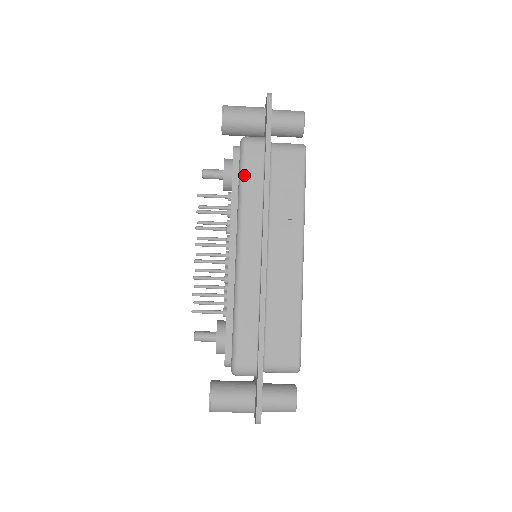
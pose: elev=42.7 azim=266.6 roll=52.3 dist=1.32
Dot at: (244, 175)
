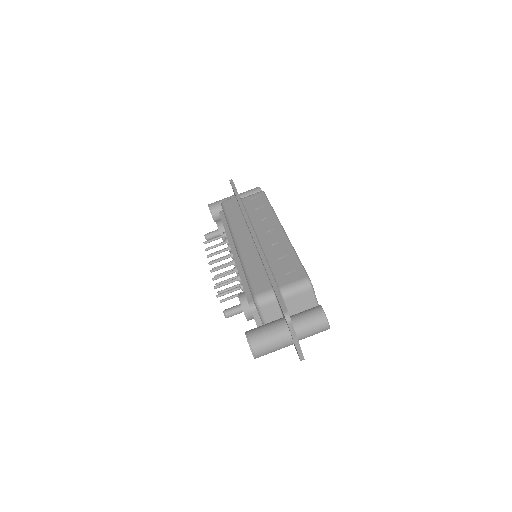
Dot at: (227, 212)
